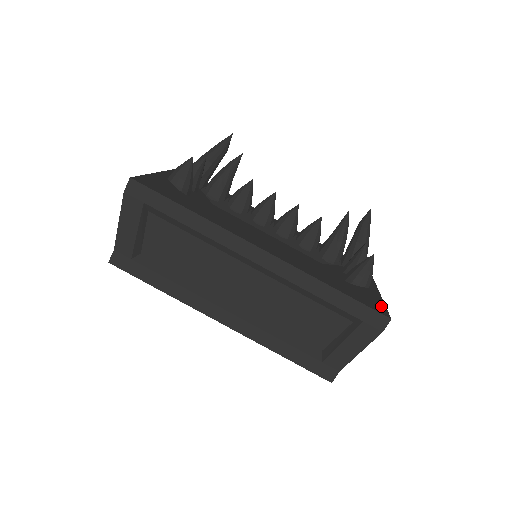
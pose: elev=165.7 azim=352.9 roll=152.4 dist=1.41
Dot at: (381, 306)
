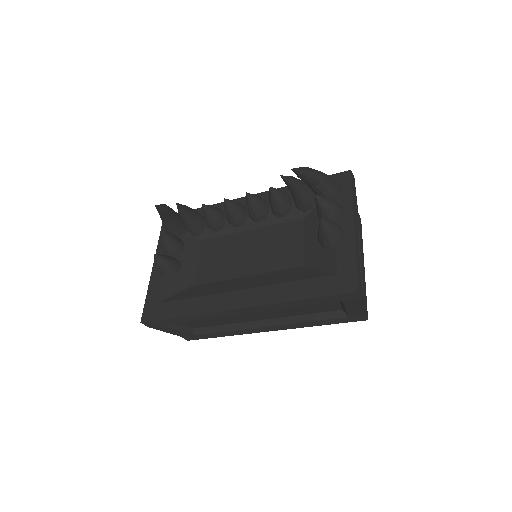
Dot at: (350, 272)
